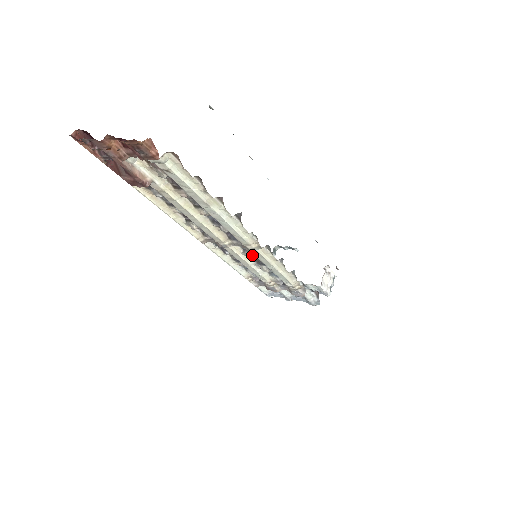
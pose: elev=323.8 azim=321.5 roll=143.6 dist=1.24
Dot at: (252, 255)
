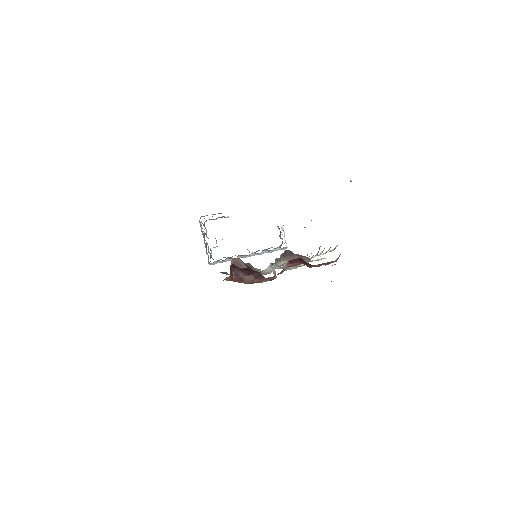
Dot at: (284, 265)
